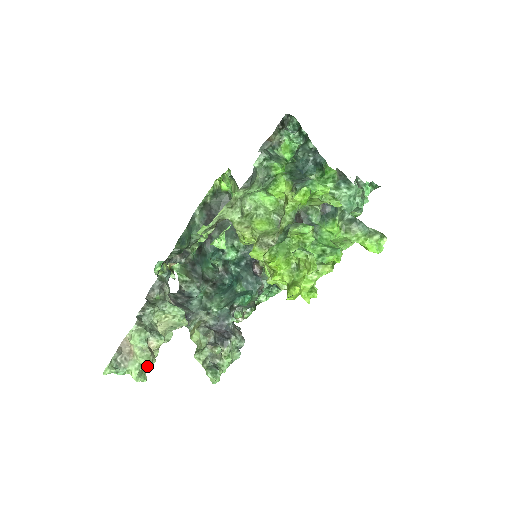
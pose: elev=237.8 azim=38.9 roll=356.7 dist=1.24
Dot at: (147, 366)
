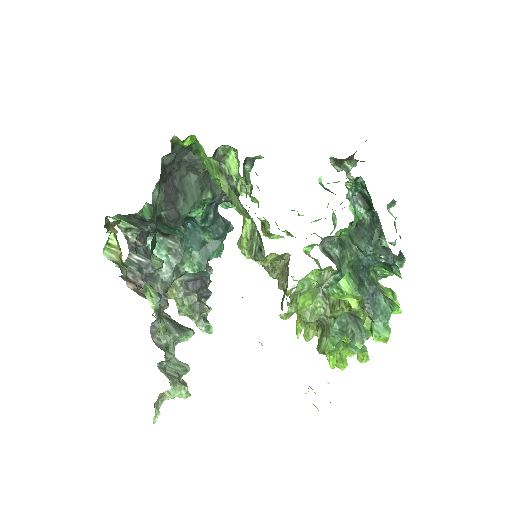
Dot at: occluded
